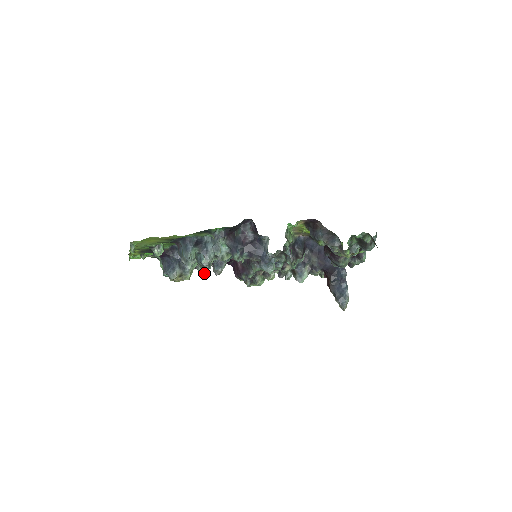
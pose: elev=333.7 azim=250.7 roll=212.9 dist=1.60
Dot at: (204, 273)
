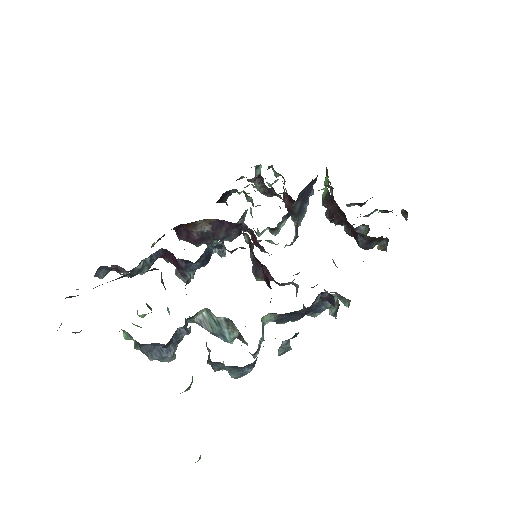
Dot at: occluded
